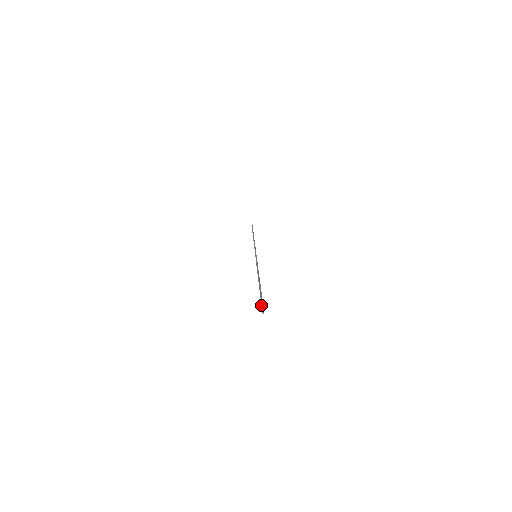
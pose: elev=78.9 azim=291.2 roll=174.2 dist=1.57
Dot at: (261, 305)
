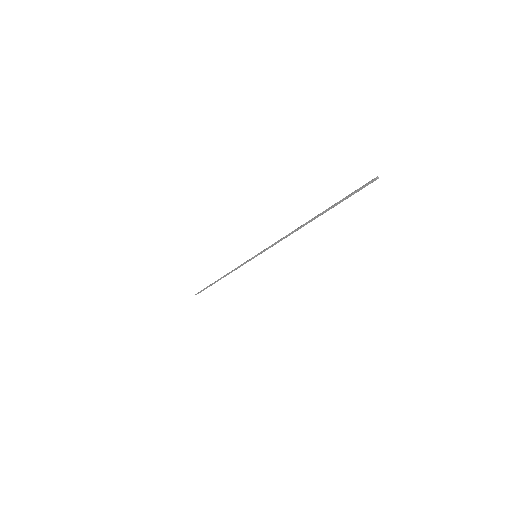
Dot at: (359, 188)
